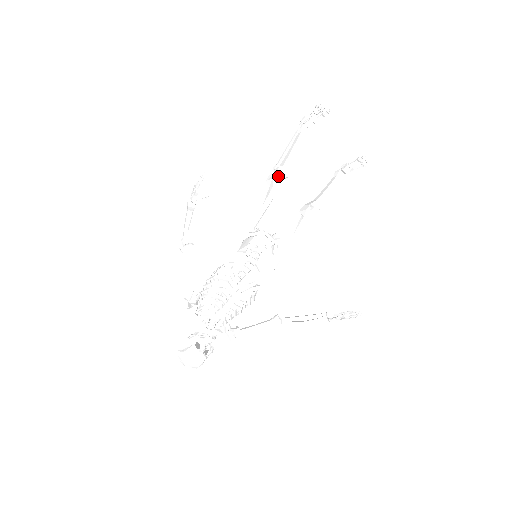
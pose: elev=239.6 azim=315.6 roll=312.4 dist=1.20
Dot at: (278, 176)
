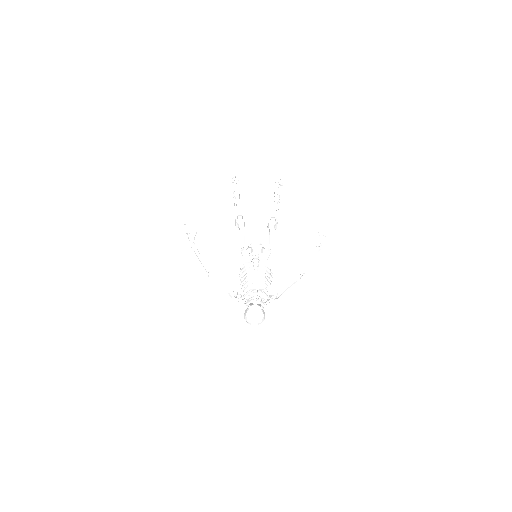
Dot at: (238, 219)
